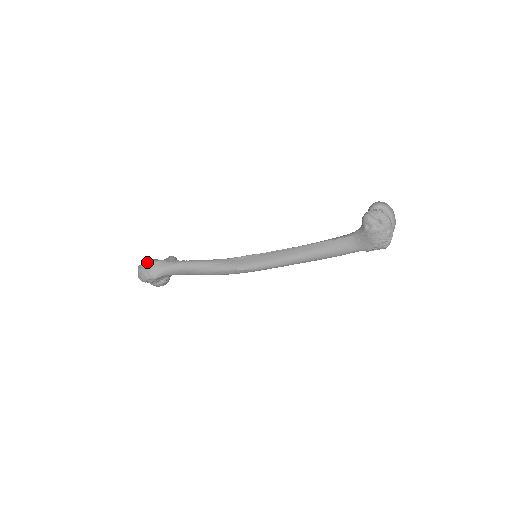
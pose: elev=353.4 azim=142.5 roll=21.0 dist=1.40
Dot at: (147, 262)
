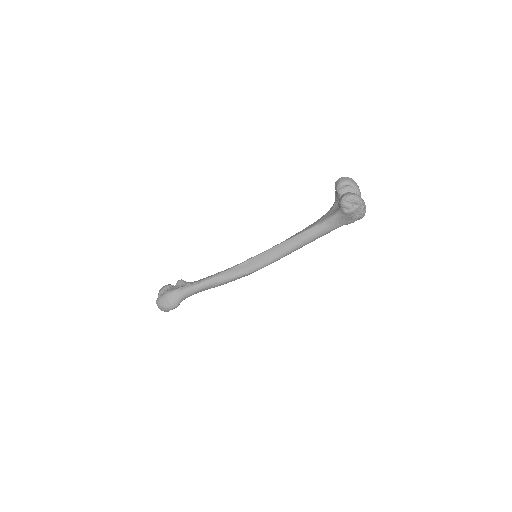
Dot at: (163, 296)
